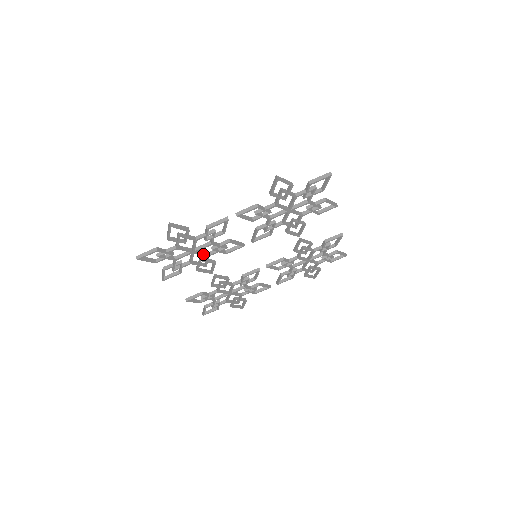
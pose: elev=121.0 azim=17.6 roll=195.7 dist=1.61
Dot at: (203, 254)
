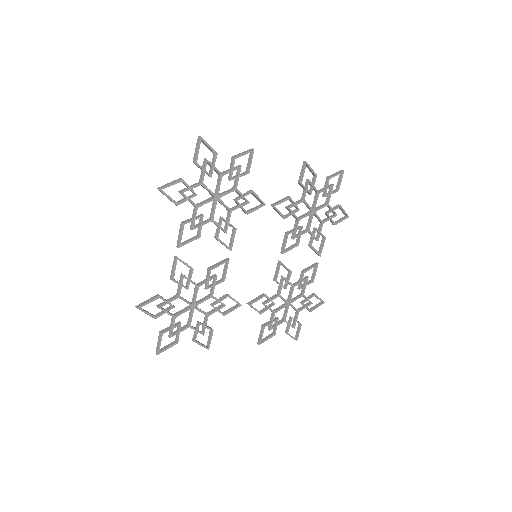
Dot at: (205, 300)
